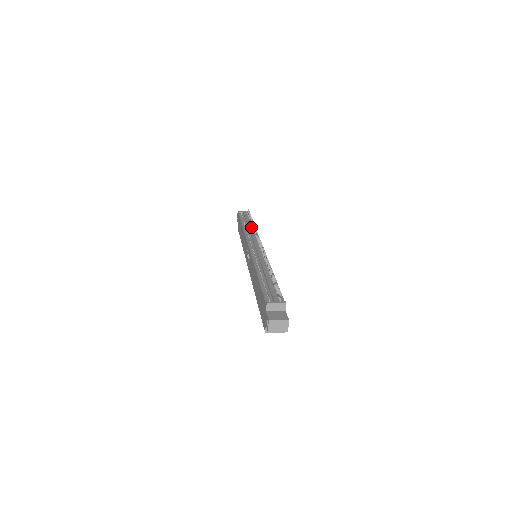
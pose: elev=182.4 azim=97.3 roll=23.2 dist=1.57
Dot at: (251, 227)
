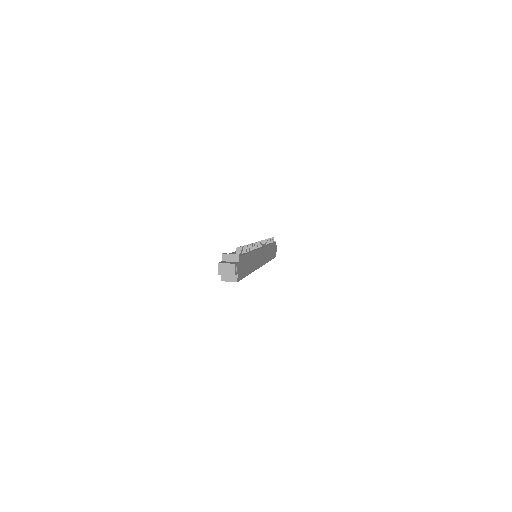
Dot at: occluded
